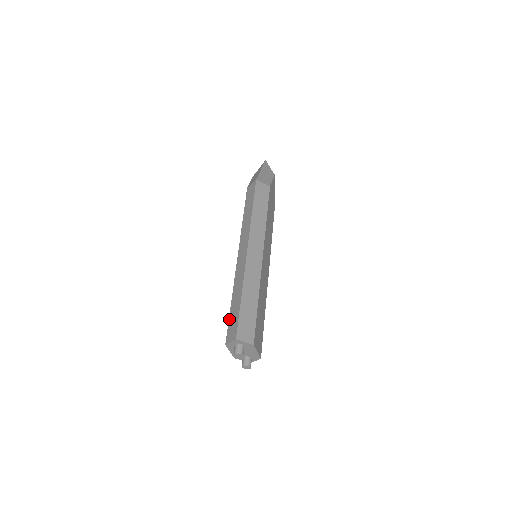
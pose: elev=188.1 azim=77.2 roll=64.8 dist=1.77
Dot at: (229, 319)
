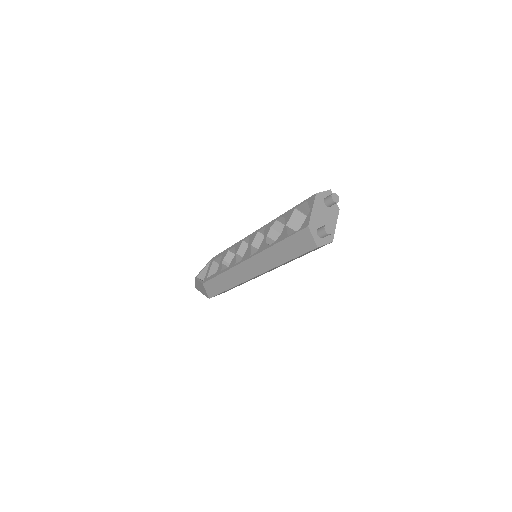
Dot at: (299, 204)
